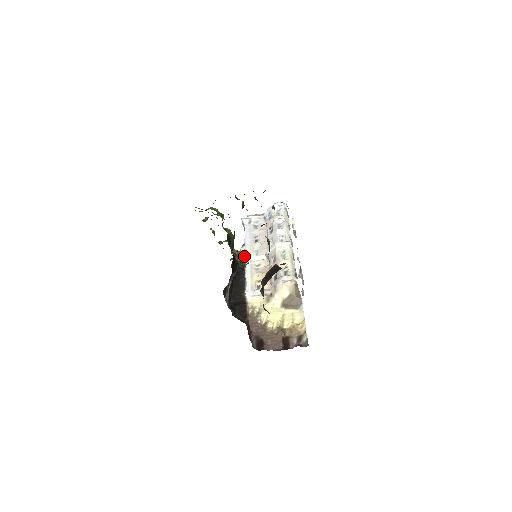
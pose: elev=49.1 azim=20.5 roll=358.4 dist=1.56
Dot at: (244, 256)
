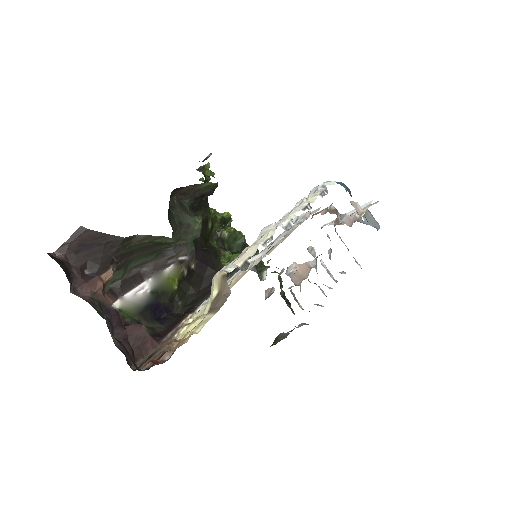
Dot at: occluded
